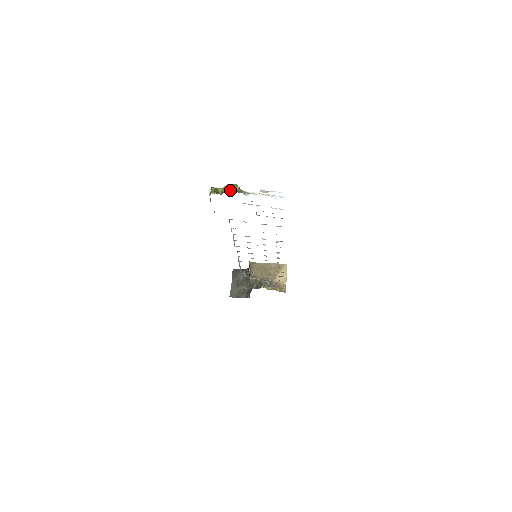
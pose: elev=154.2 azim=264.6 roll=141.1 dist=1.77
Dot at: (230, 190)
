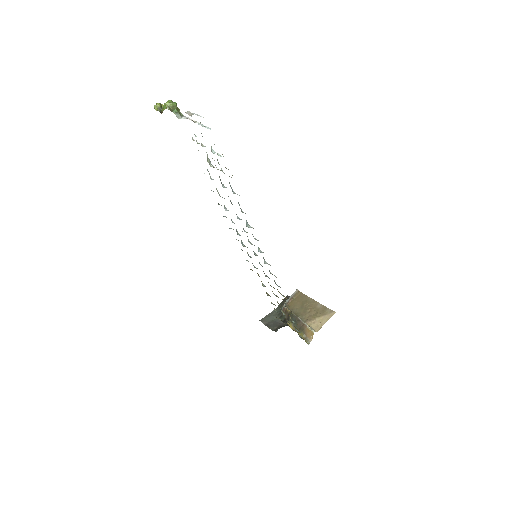
Dot at: (165, 106)
